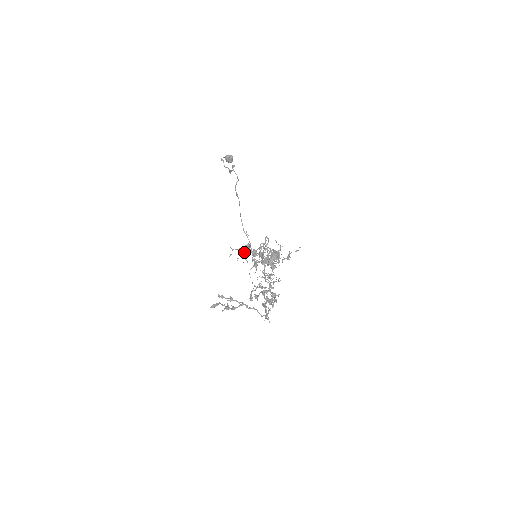
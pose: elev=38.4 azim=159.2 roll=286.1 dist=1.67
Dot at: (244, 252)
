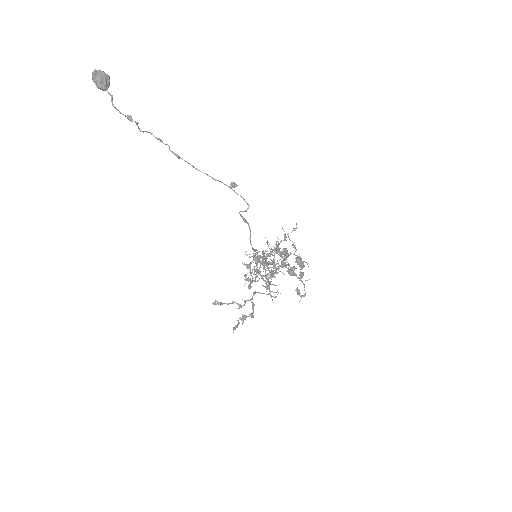
Dot at: occluded
